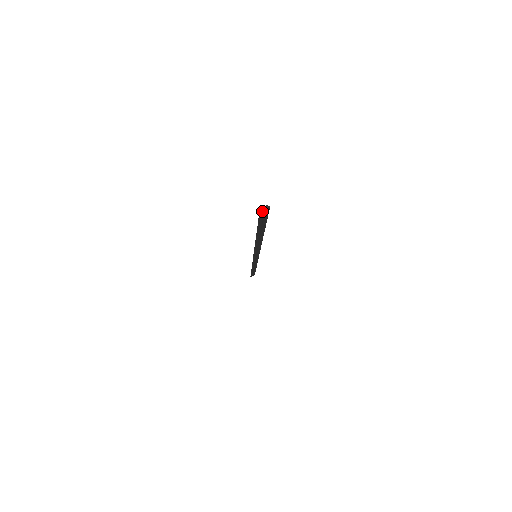
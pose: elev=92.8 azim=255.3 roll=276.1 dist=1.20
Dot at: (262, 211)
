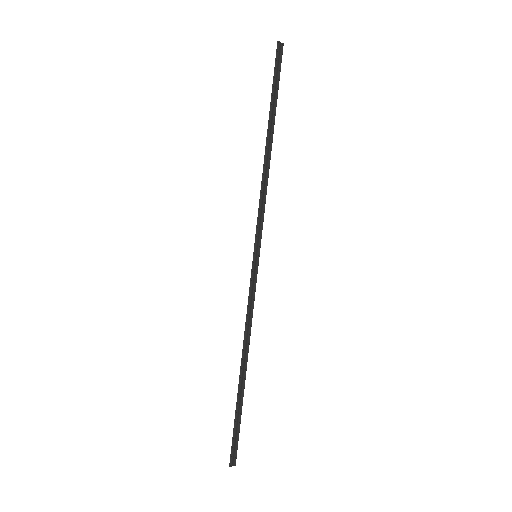
Dot at: (279, 43)
